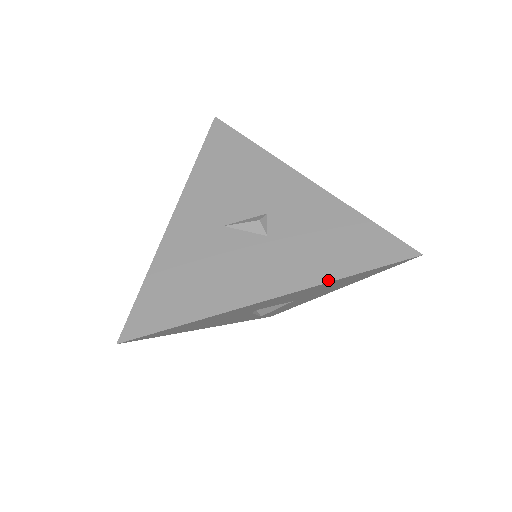
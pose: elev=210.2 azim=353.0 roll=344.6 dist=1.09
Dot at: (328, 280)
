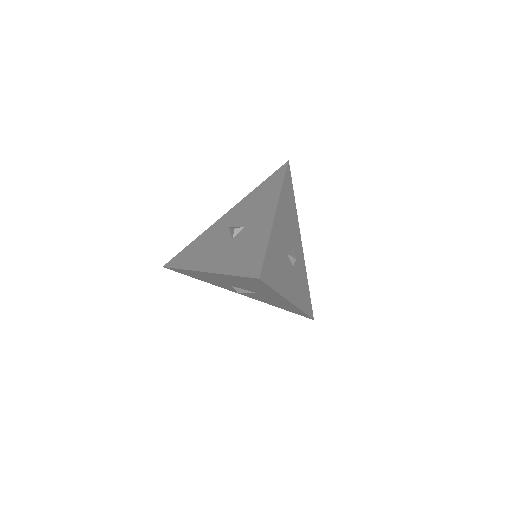
Dot at: (222, 273)
